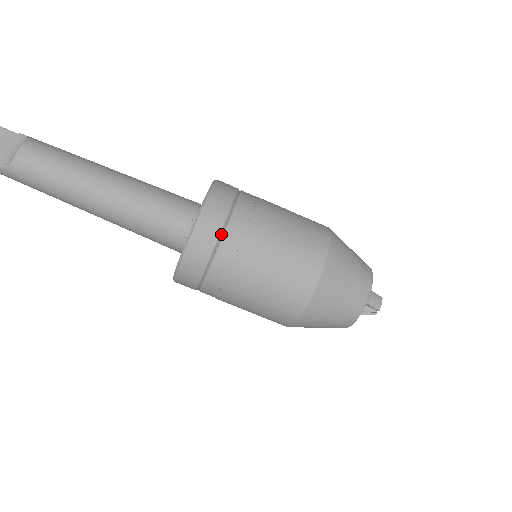
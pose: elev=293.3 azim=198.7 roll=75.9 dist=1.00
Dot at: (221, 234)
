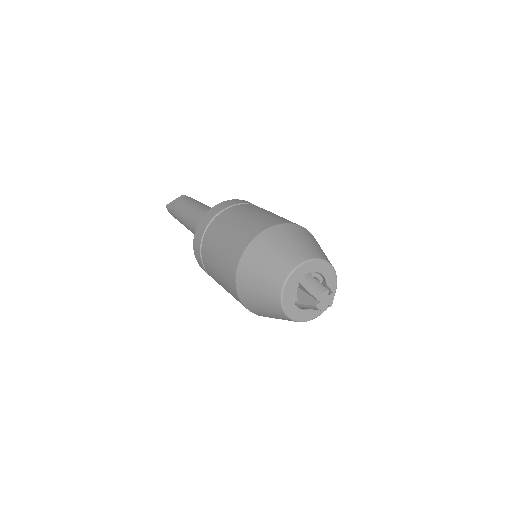
Dot at: (214, 219)
